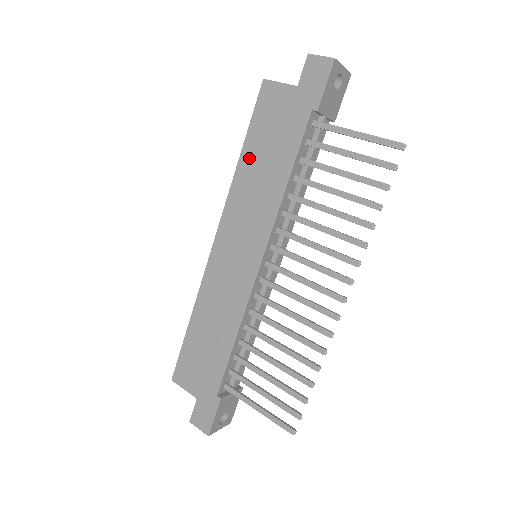
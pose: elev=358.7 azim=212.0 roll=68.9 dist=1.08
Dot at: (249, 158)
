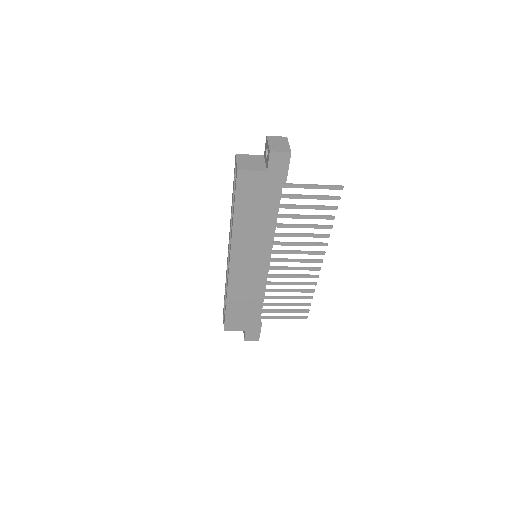
Dot at: (242, 217)
